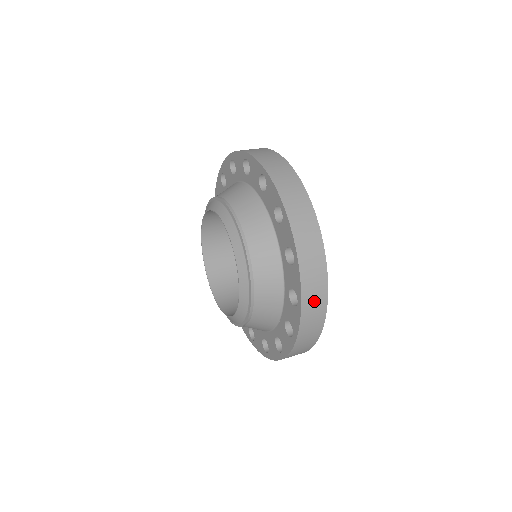
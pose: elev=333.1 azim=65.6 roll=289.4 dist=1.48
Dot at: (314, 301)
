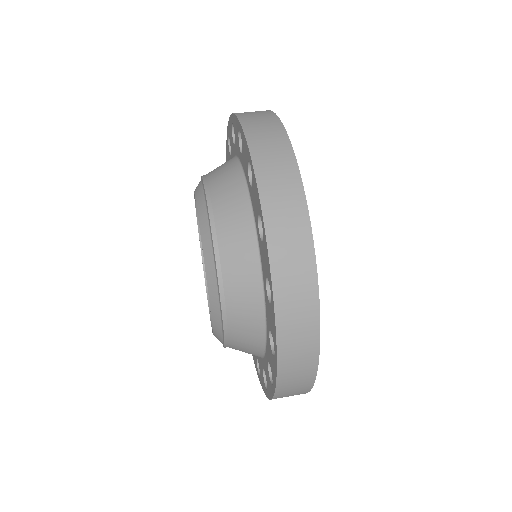
Dot at: (285, 219)
